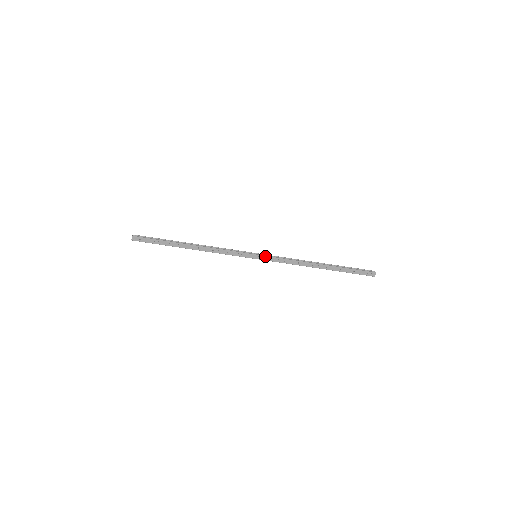
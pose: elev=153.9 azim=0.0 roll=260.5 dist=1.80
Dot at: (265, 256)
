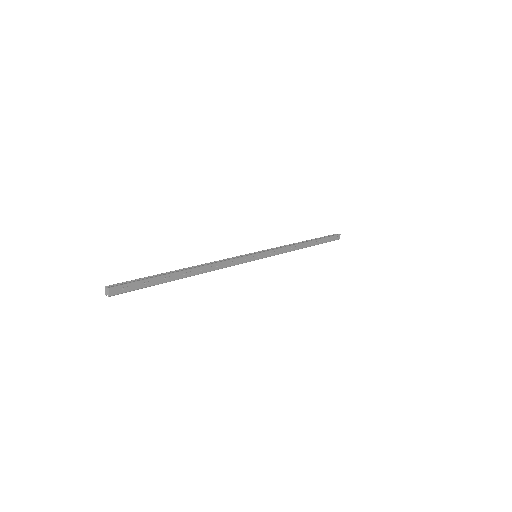
Dot at: (265, 252)
